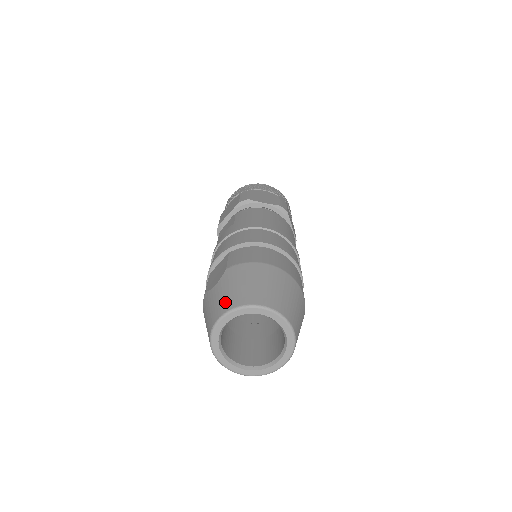
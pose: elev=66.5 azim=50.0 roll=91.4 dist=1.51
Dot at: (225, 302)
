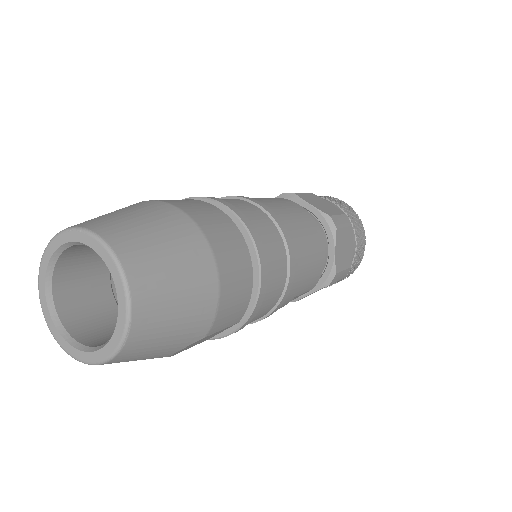
Dot at: occluded
